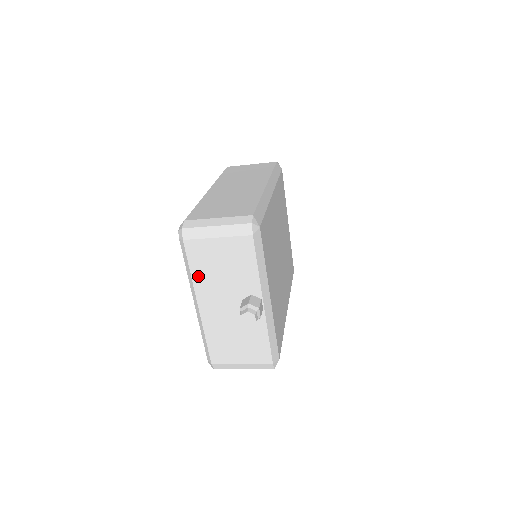
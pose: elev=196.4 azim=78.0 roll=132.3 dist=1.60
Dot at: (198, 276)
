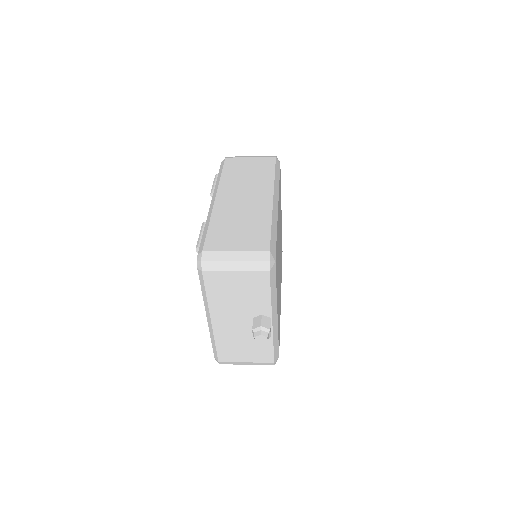
Dot at: (213, 299)
